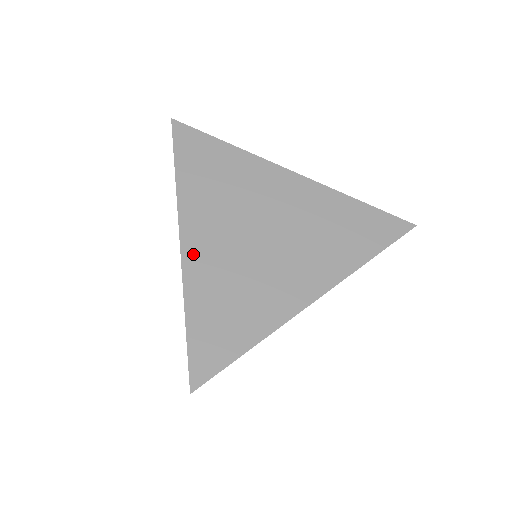
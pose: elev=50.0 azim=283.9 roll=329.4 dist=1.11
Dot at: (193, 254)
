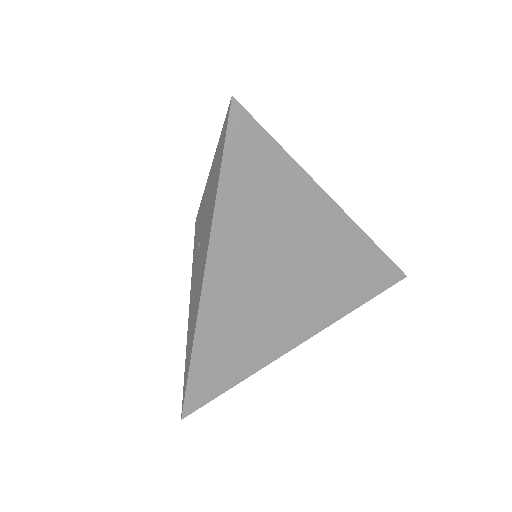
Dot at: (214, 289)
